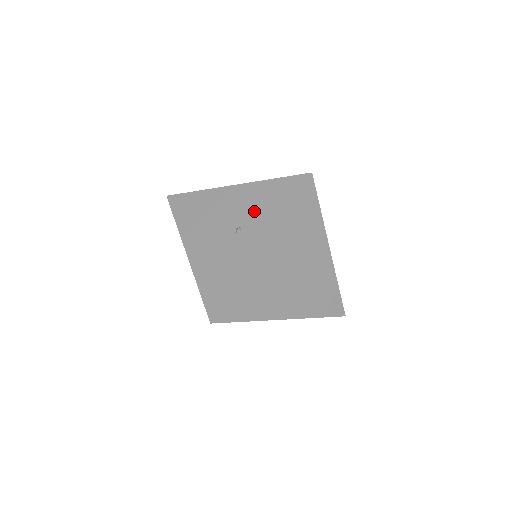
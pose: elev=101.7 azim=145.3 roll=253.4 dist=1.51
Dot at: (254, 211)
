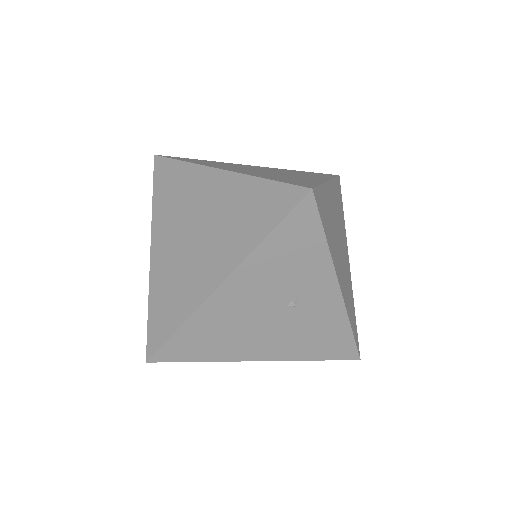
Dot at: (288, 279)
